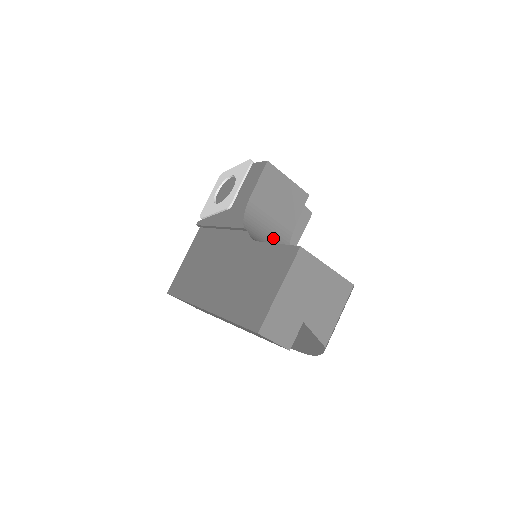
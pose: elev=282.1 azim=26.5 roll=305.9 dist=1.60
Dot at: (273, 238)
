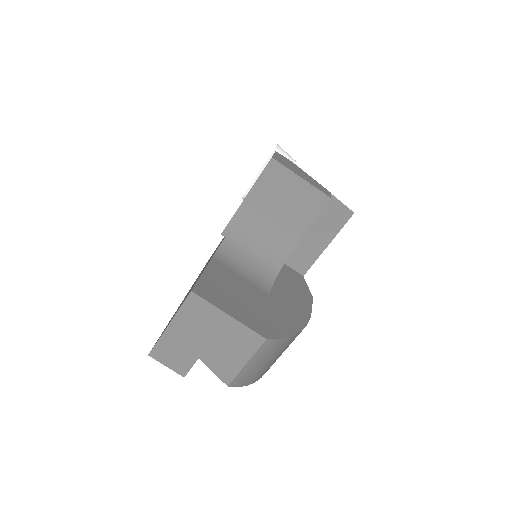
Dot at: (266, 244)
